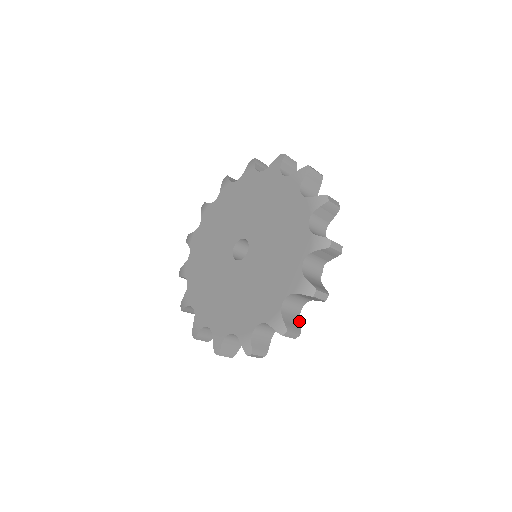
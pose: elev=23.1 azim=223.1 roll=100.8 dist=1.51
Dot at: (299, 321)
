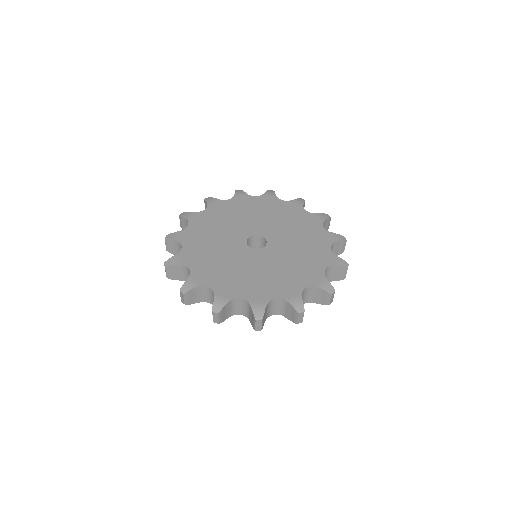
Dot at: occluded
